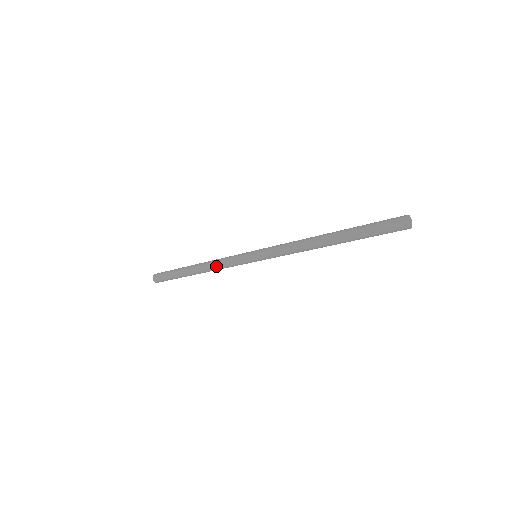
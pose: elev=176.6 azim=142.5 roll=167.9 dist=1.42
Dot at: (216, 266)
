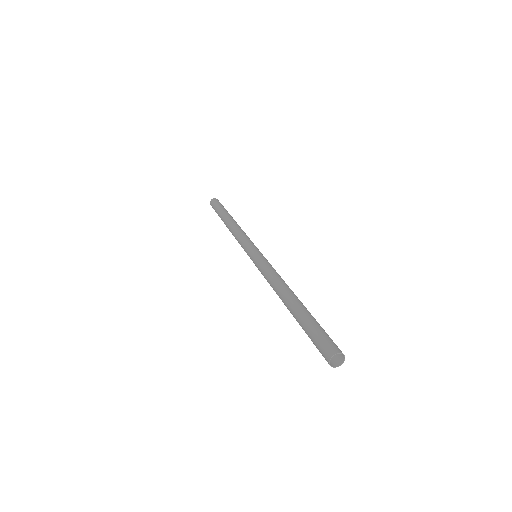
Dot at: (235, 237)
